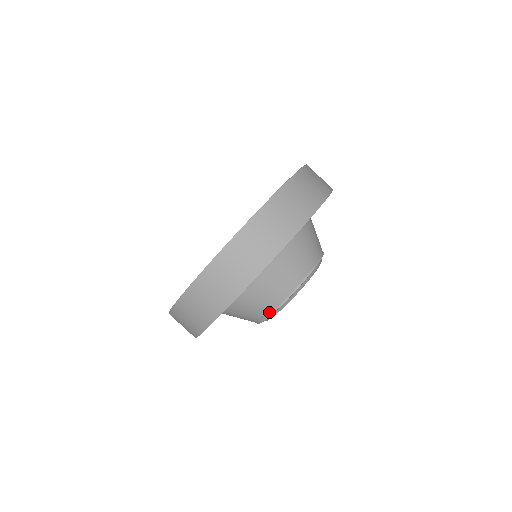
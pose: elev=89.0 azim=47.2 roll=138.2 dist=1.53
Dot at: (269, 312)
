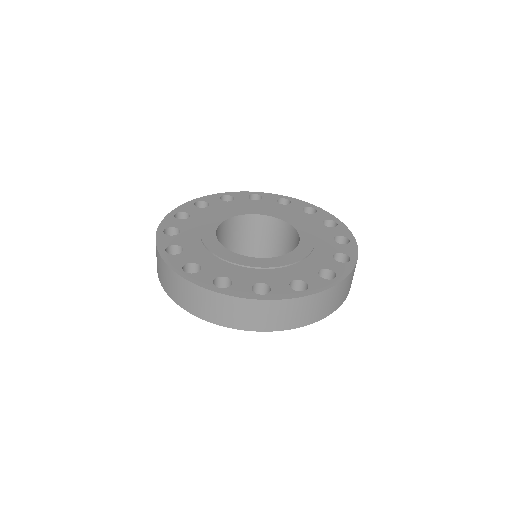
Dot at: occluded
